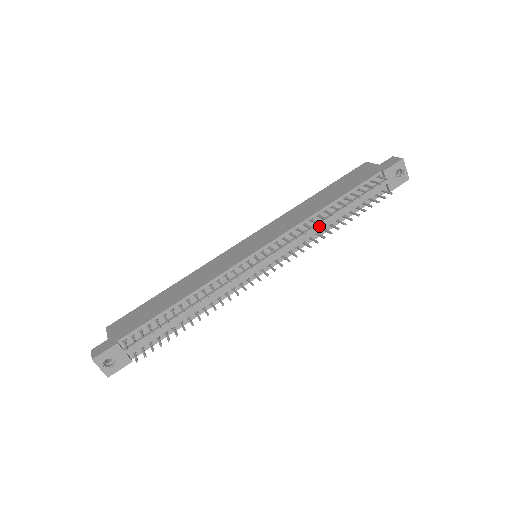
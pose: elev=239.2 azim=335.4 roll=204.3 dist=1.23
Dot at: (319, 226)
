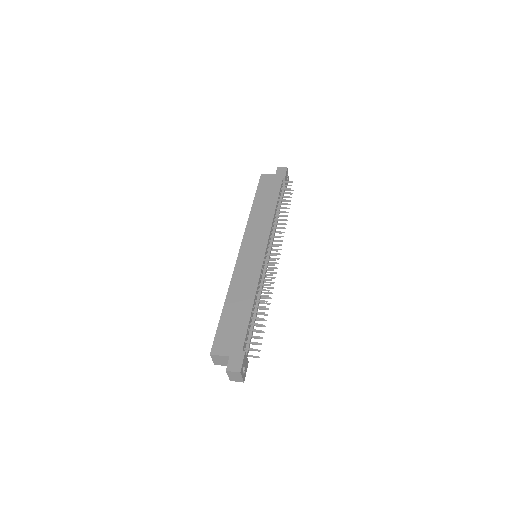
Dot at: (277, 222)
